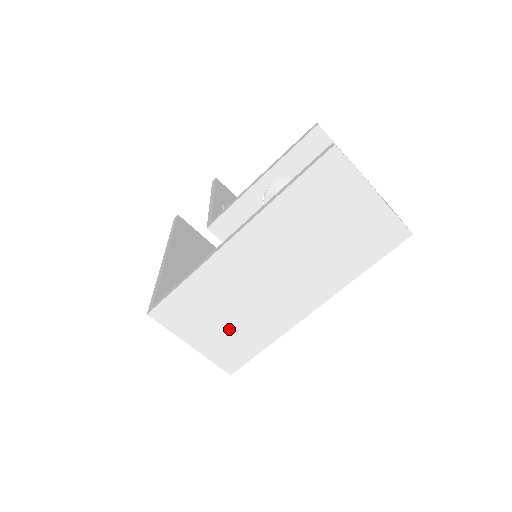
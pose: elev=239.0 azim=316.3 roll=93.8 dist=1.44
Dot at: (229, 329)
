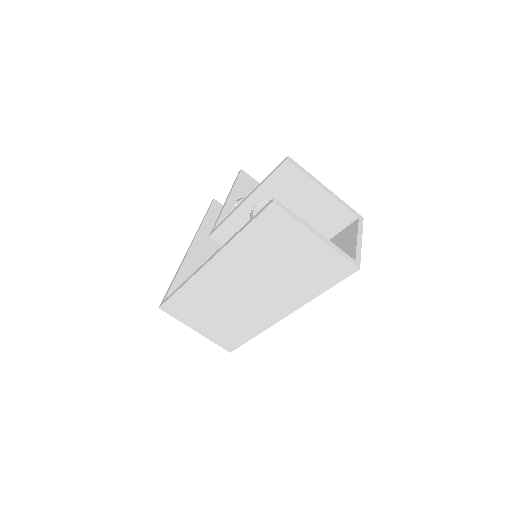
Dot at: (221, 323)
